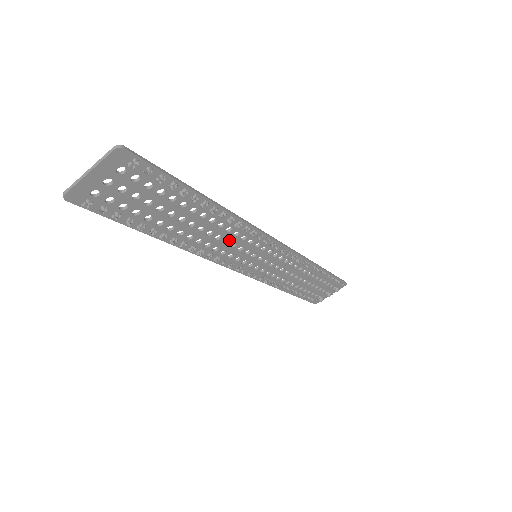
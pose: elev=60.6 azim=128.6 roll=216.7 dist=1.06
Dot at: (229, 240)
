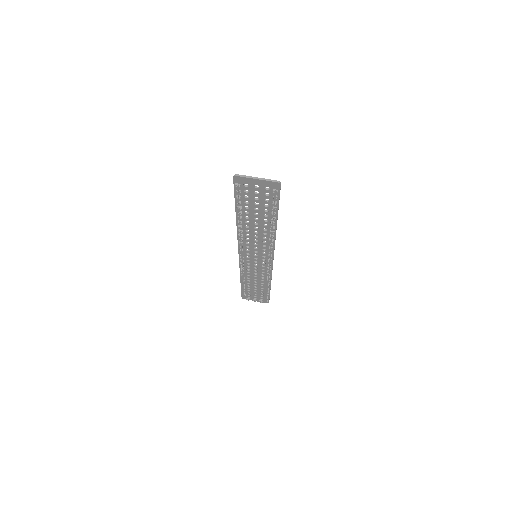
Dot at: (258, 241)
